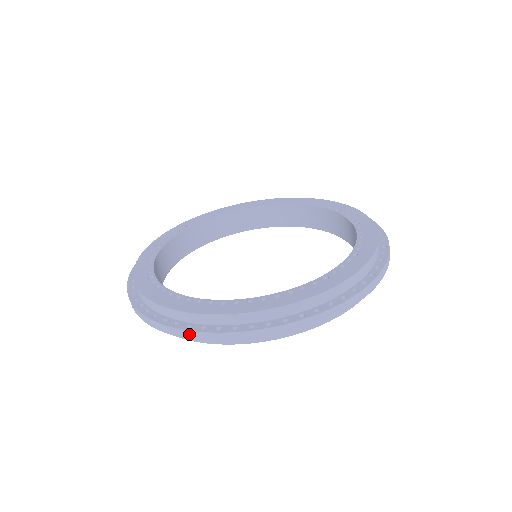
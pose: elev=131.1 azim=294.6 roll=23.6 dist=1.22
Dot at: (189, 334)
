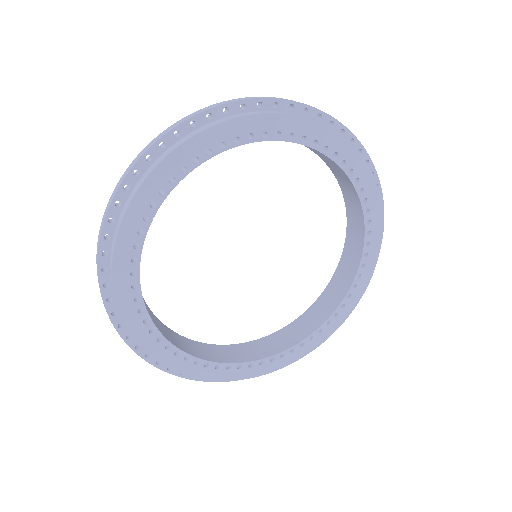
Dot at: occluded
